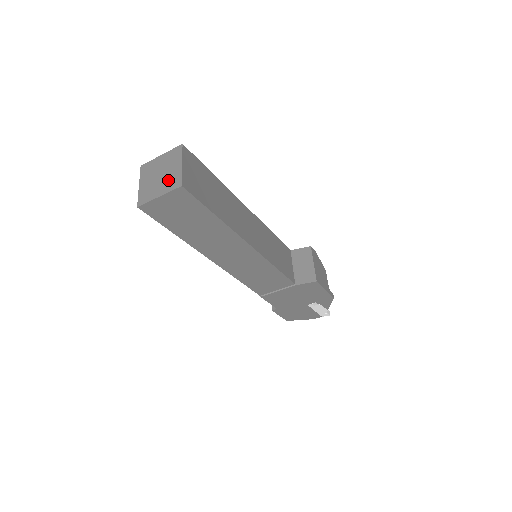
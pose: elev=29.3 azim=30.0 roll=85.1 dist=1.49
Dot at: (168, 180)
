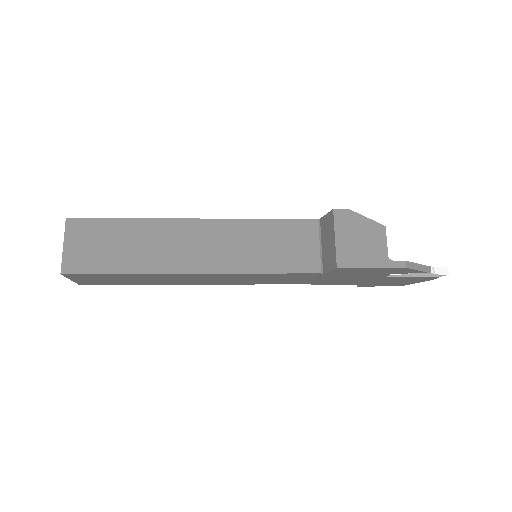
Dot at: occluded
